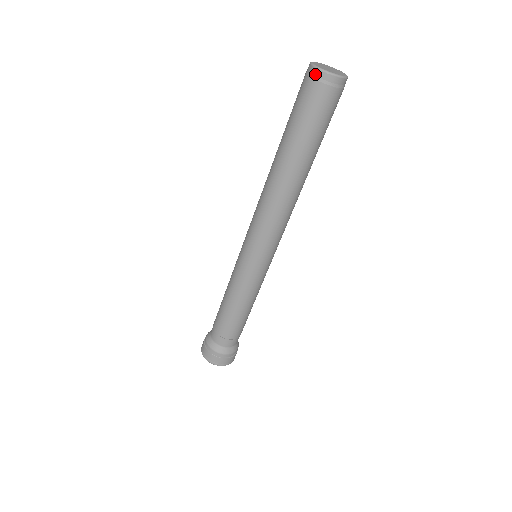
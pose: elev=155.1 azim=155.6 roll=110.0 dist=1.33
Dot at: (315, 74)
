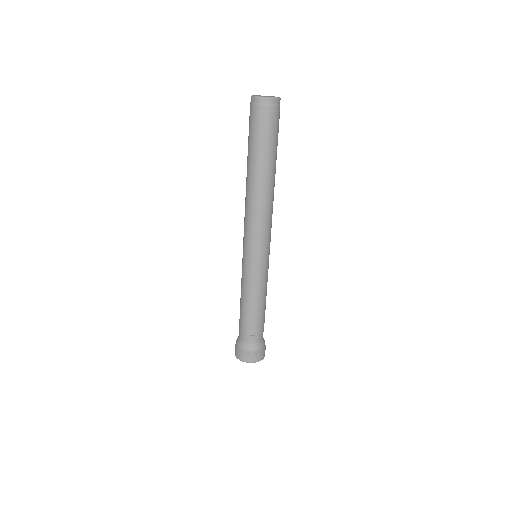
Dot at: (251, 101)
